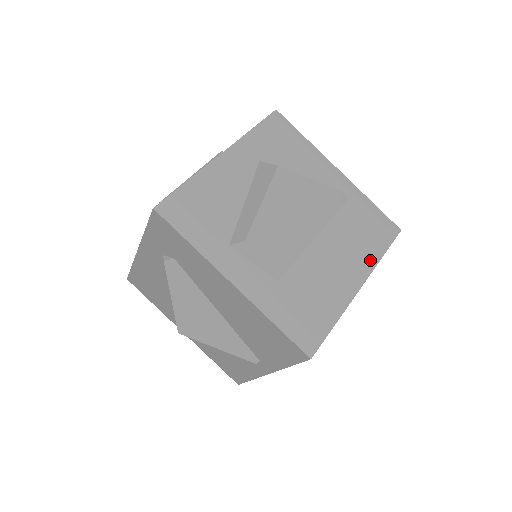
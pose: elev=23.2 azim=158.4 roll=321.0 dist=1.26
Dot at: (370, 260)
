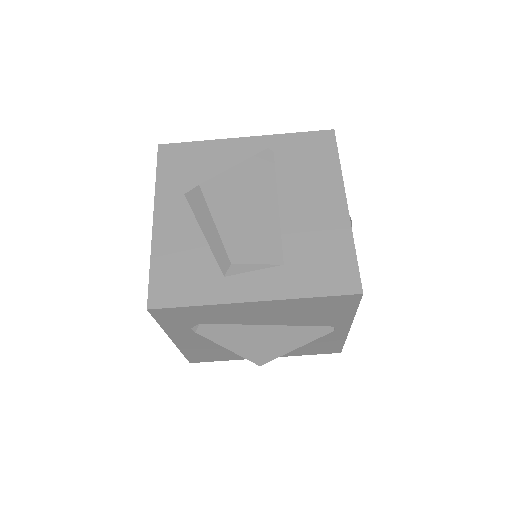
Dot at: (333, 176)
